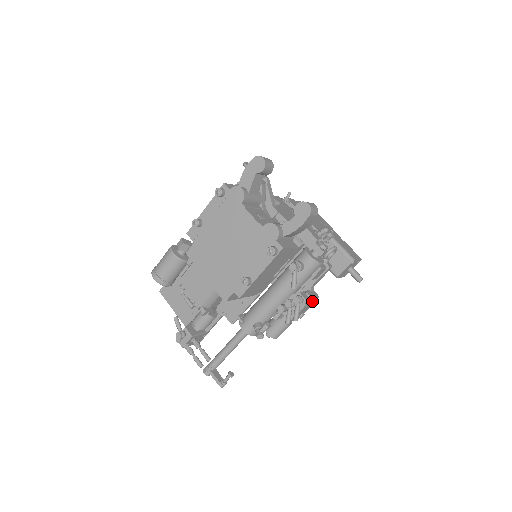
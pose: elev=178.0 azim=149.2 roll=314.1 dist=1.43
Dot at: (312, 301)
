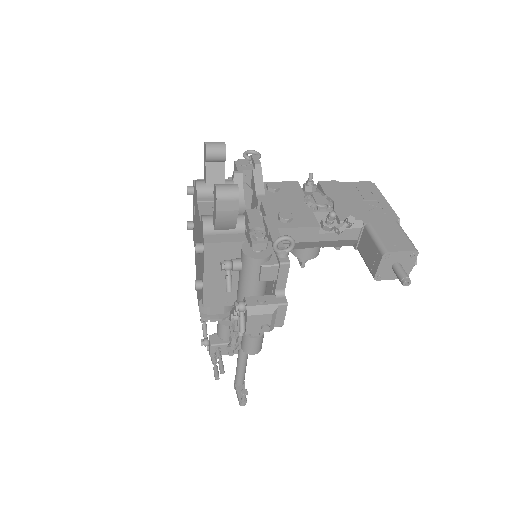
Dot at: (270, 309)
